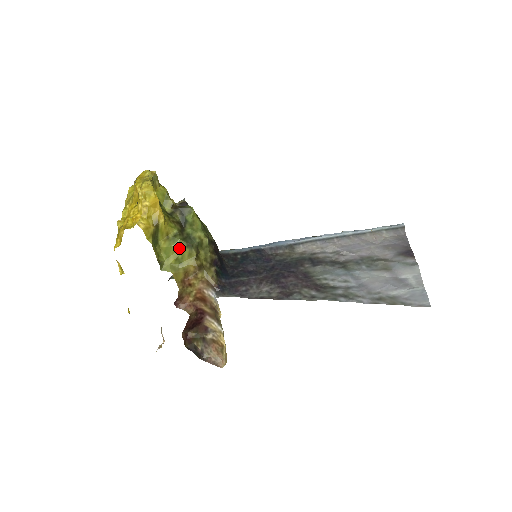
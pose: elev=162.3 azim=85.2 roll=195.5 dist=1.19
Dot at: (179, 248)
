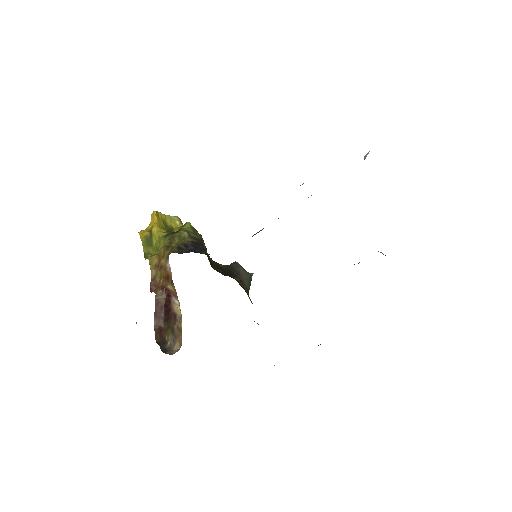
Dot at: (159, 240)
